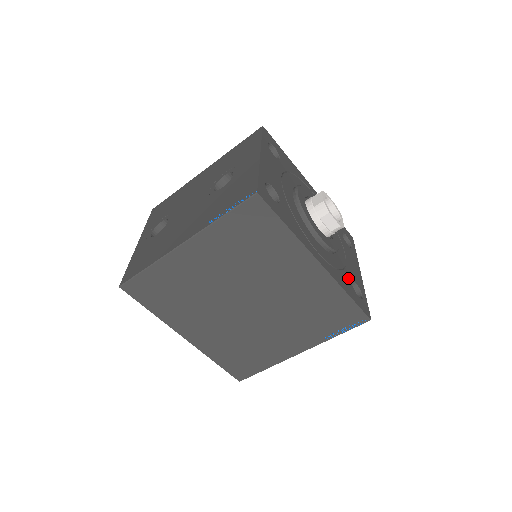
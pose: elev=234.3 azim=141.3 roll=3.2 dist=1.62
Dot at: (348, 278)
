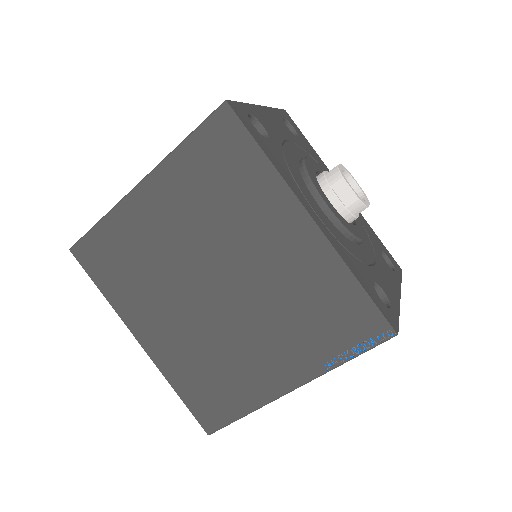
Dot at: (368, 274)
